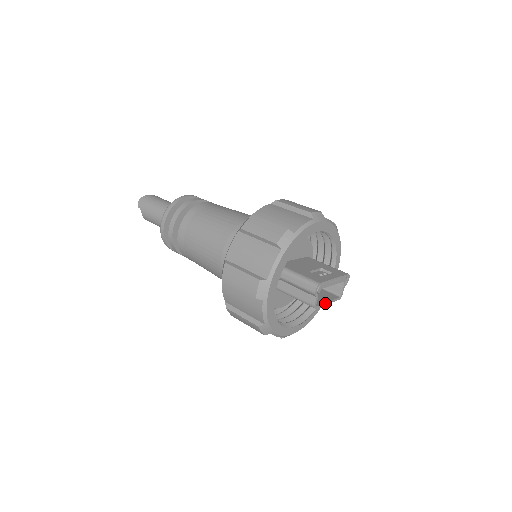
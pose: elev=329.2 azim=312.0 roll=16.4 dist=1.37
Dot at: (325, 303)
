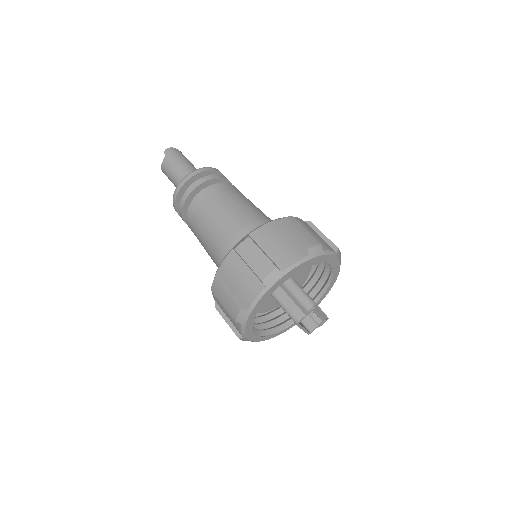
Dot at: (303, 327)
